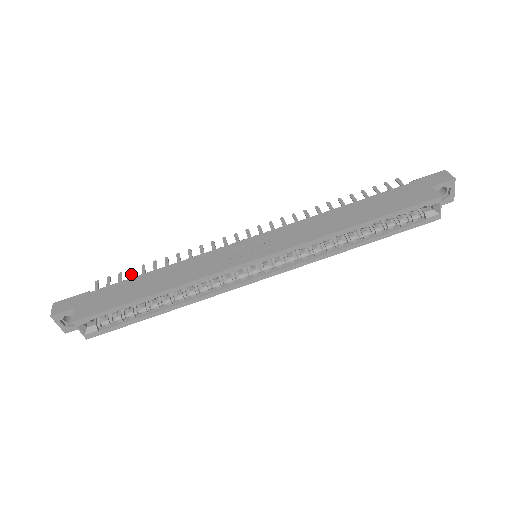
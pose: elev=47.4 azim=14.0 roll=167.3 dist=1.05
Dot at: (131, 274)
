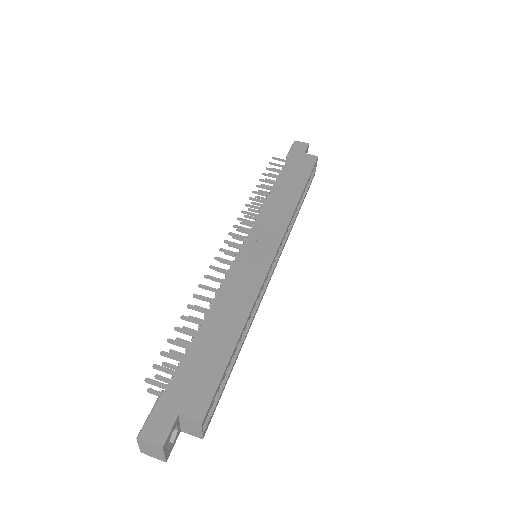
Dot at: (177, 343)
